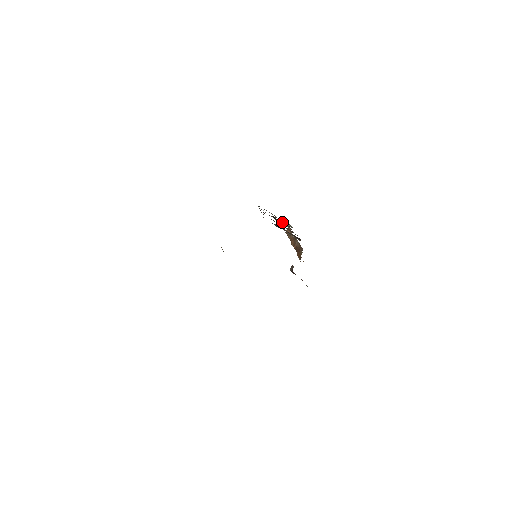
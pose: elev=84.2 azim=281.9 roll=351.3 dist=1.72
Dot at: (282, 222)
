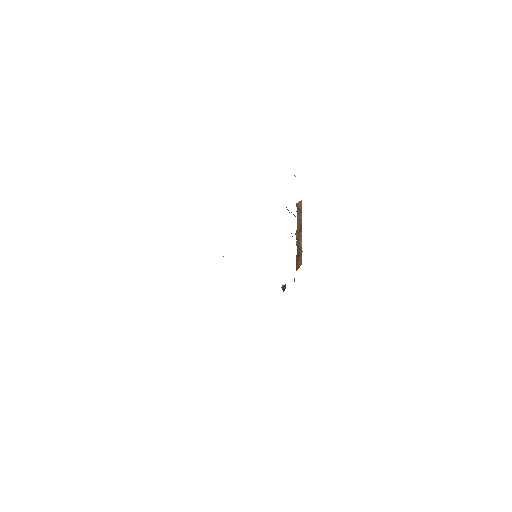
Dot at: (294, 215)
